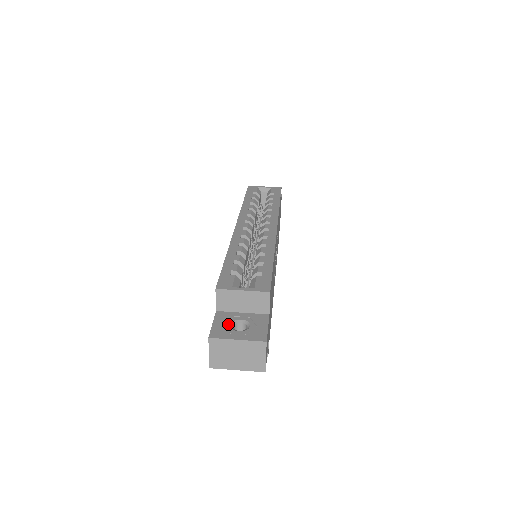
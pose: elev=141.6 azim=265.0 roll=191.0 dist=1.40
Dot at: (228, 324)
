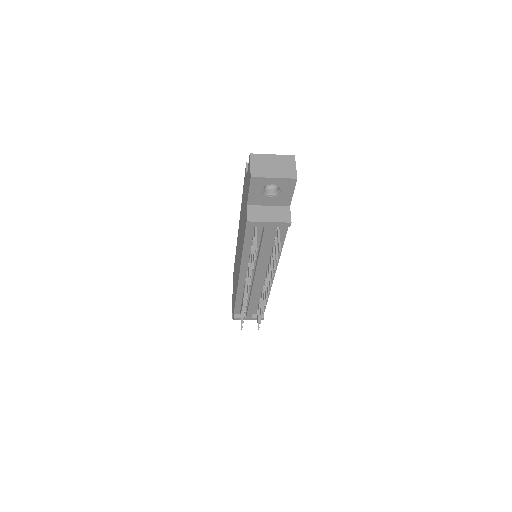
Dot at: occluded
